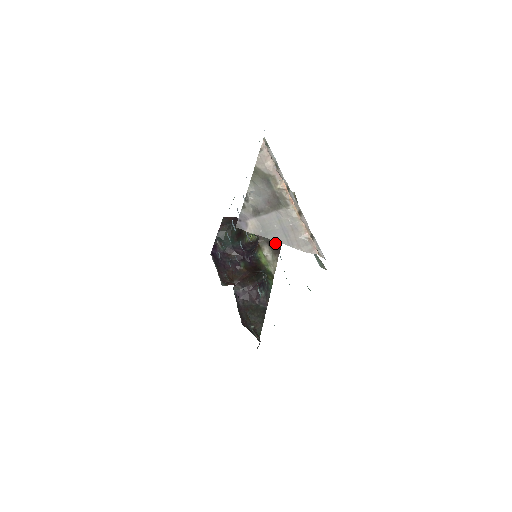
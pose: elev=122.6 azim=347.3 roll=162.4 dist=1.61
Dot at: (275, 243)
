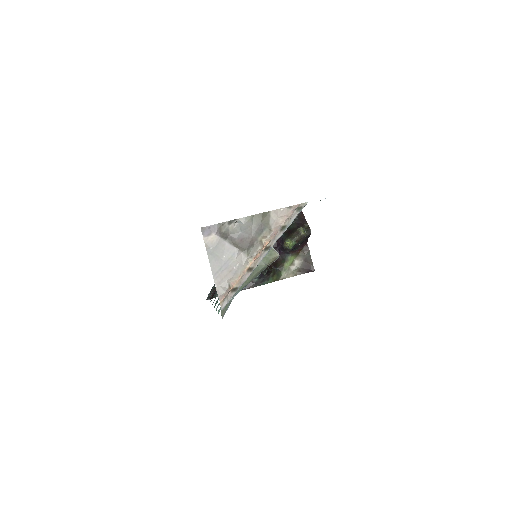
Dot at: (309, 265)
